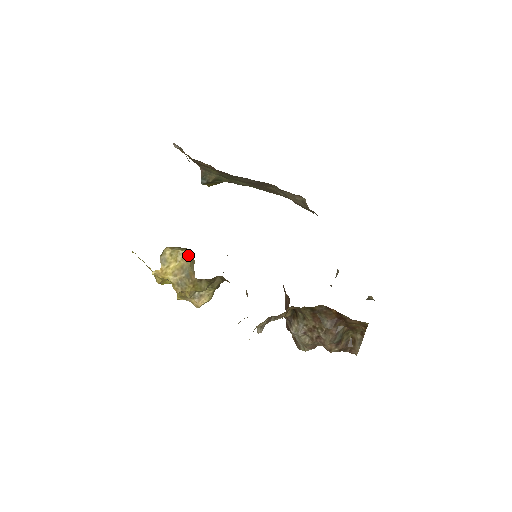
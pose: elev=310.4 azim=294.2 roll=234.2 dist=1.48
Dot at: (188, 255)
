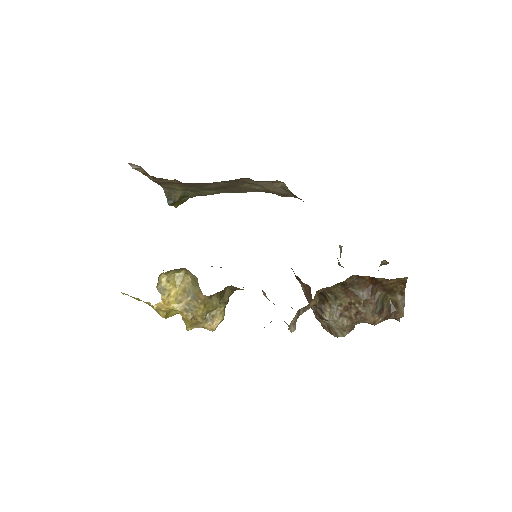
Dot at: (187, 275)
